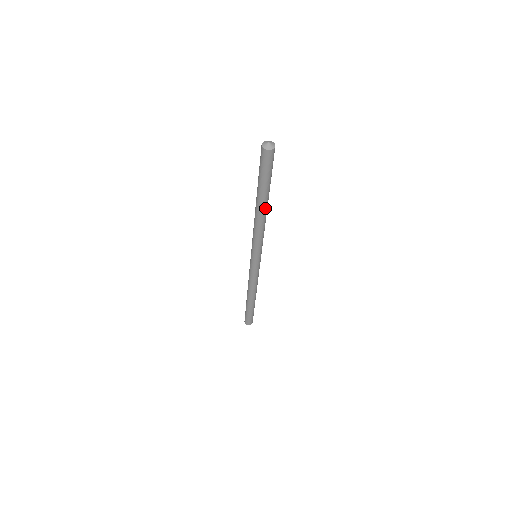
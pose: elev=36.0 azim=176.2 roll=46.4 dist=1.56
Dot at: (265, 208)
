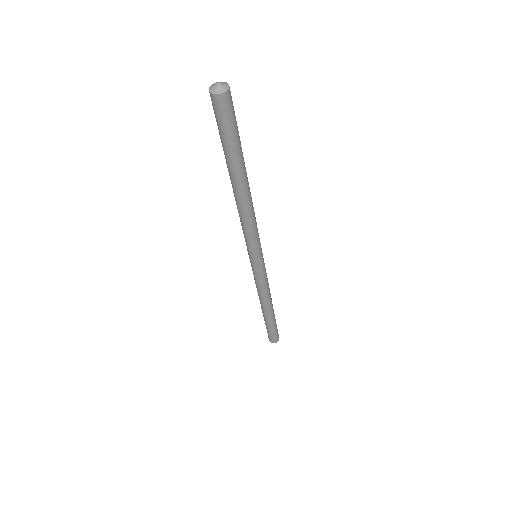
Dot at: (239, 188)
